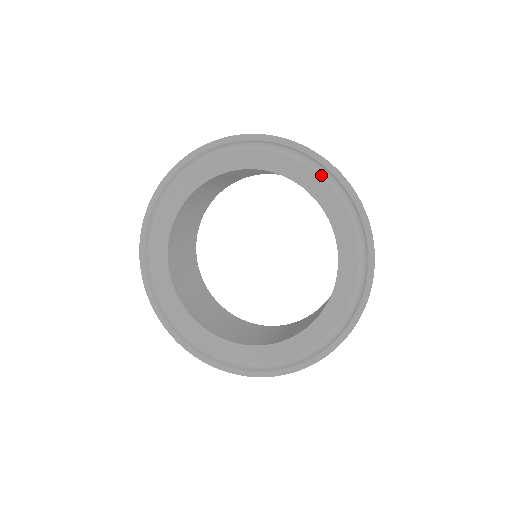
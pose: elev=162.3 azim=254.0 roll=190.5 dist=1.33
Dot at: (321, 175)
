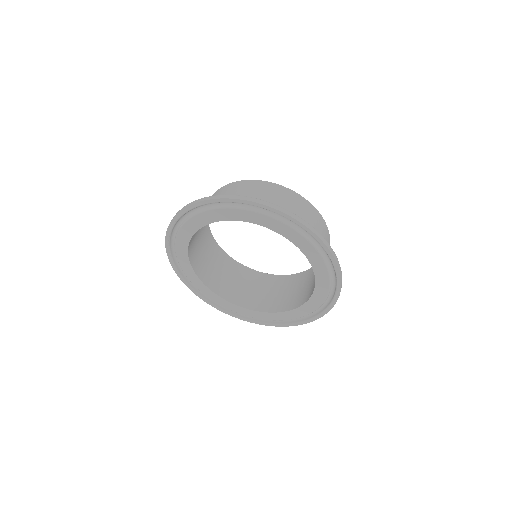
Dot at: (285, 223)
